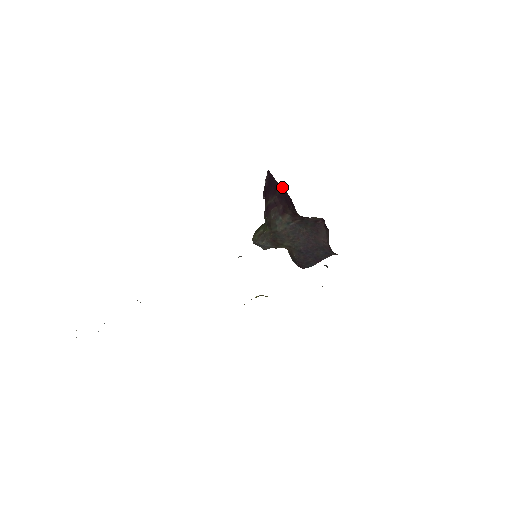
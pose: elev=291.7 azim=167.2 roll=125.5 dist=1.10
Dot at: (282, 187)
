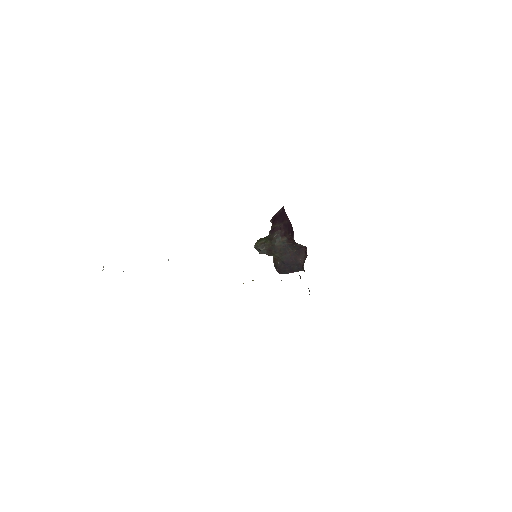
Dot at: (289, 220)
